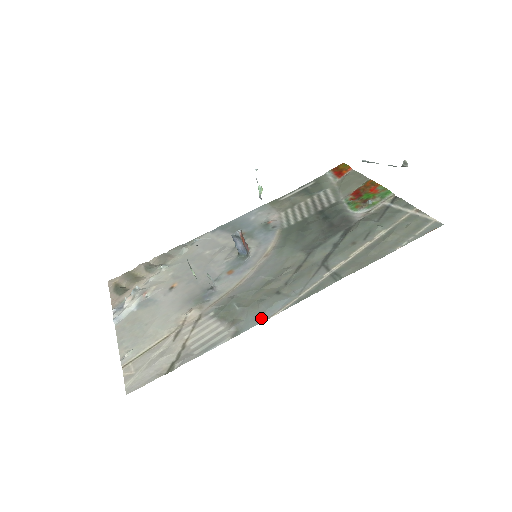
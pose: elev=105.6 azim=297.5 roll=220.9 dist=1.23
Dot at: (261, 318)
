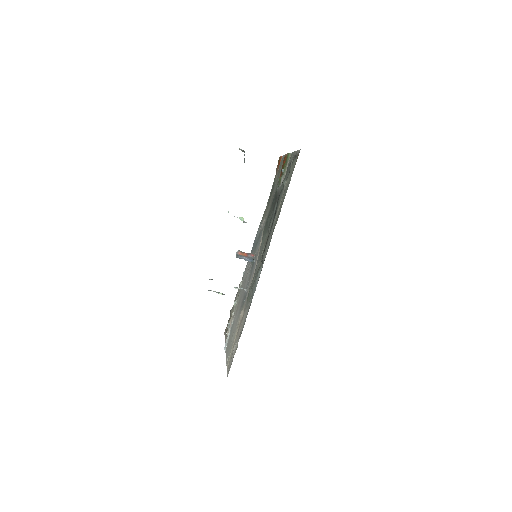
Dot at: (255, 288)
